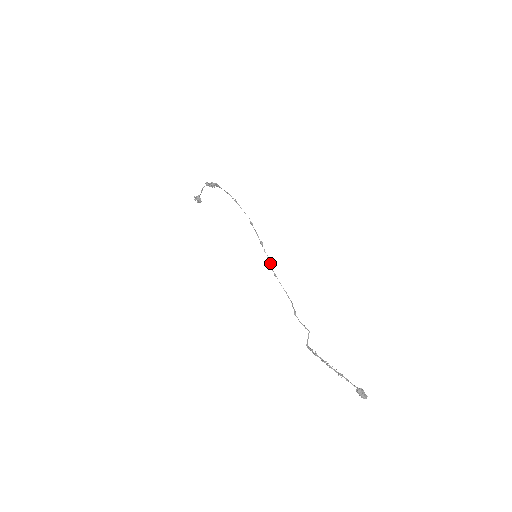
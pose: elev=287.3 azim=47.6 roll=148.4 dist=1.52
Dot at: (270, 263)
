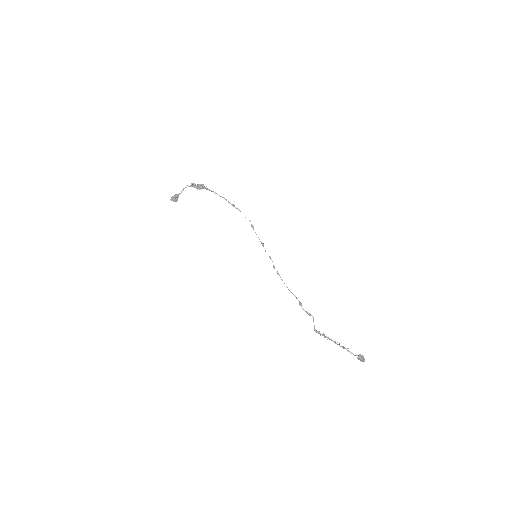
Dot at: occluded
